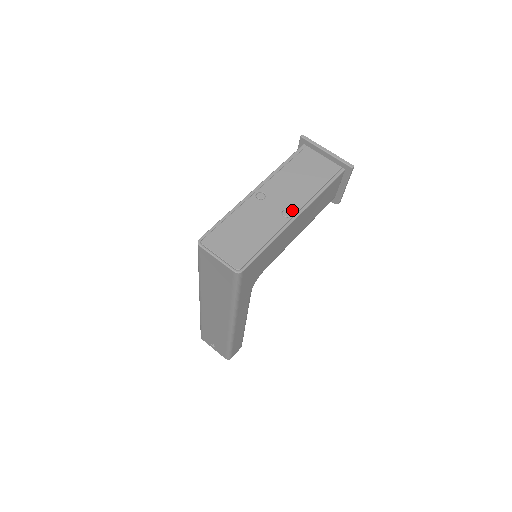
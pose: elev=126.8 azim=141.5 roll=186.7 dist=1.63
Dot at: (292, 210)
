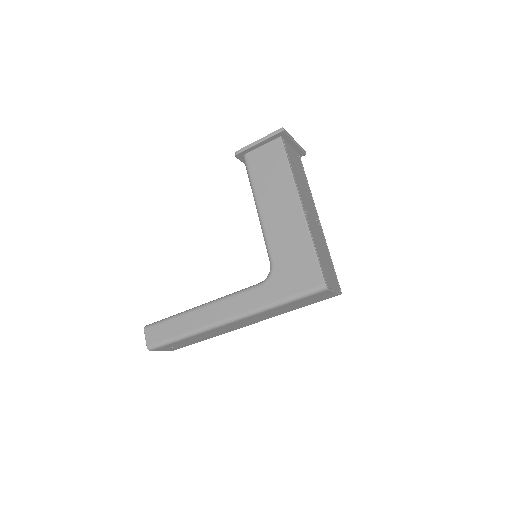
Dot at: (317, 216)
